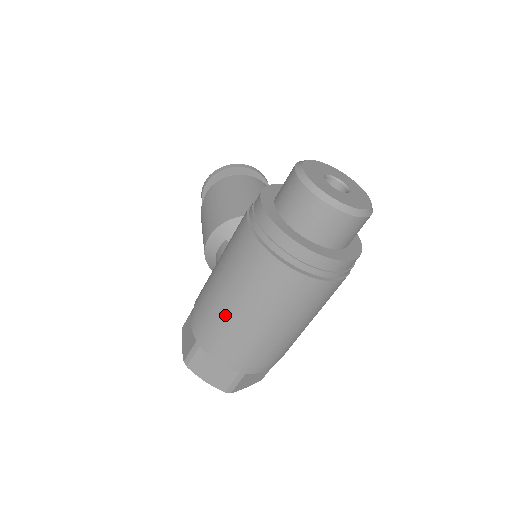
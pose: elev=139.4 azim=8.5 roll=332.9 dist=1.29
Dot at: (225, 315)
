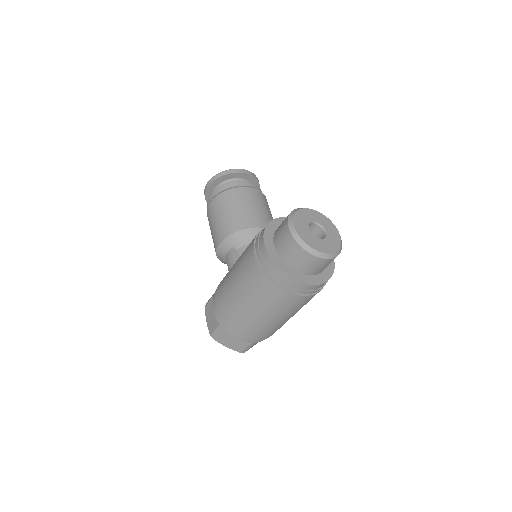
Dot at: (241, 313)
